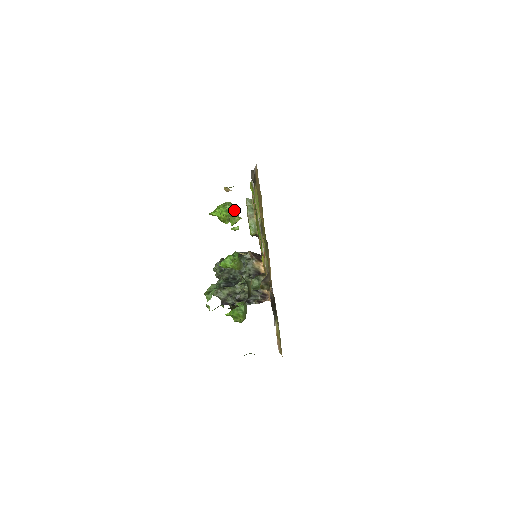
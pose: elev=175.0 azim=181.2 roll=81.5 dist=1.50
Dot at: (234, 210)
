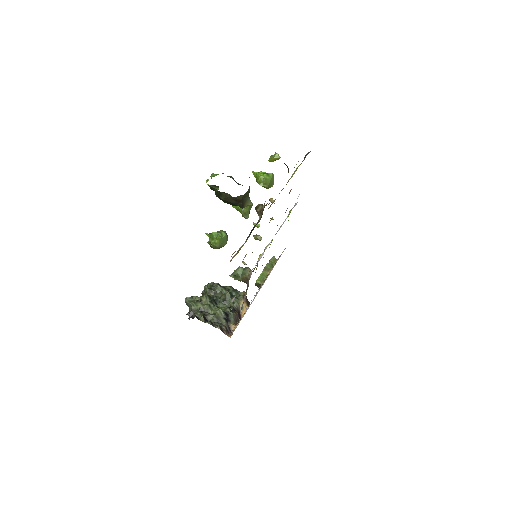
Dot at: (272, 185)
